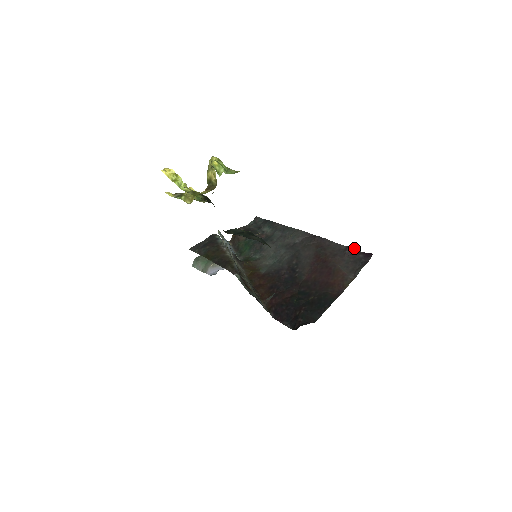
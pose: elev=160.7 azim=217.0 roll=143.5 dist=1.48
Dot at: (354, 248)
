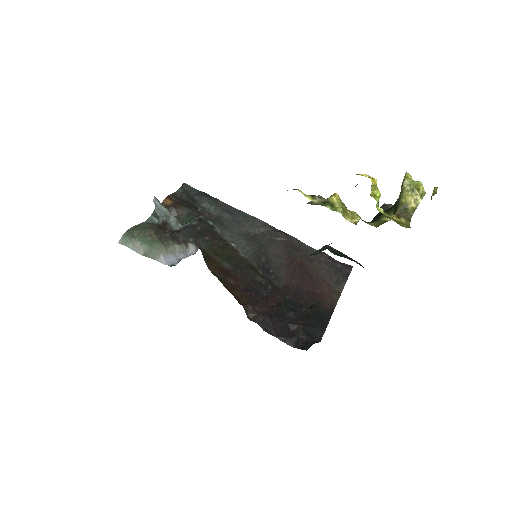
Dot at: occluded
